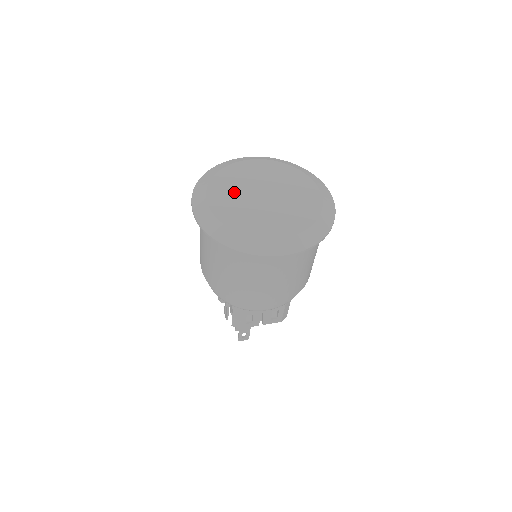
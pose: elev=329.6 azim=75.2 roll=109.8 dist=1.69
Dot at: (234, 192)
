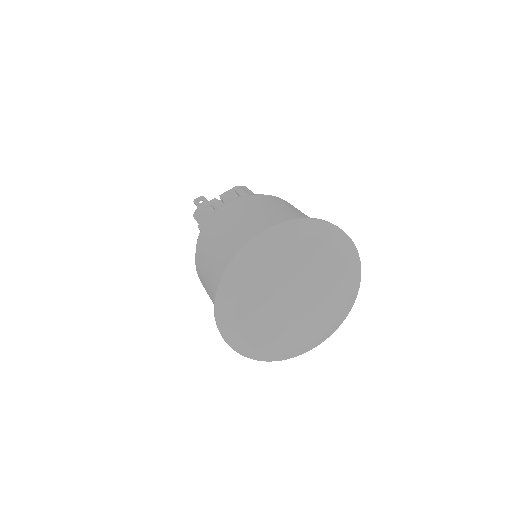
Dot at: (264, 309)
